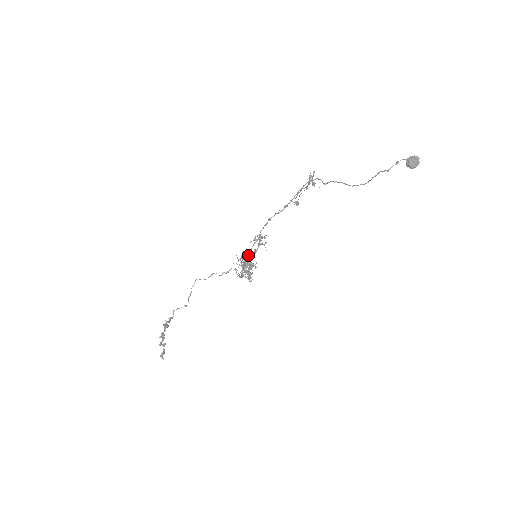
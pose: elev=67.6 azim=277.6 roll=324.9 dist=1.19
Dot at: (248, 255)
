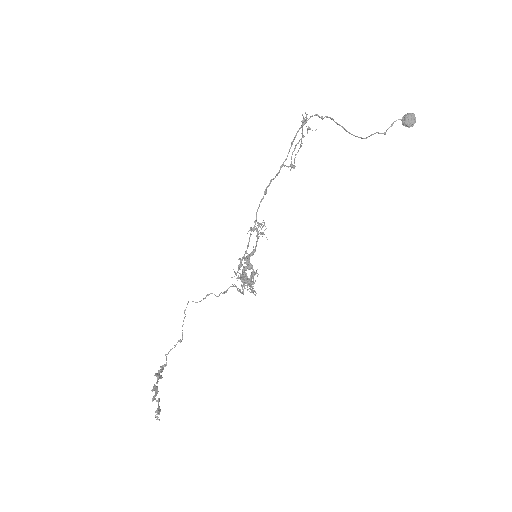
Dot at: (246, 256)
